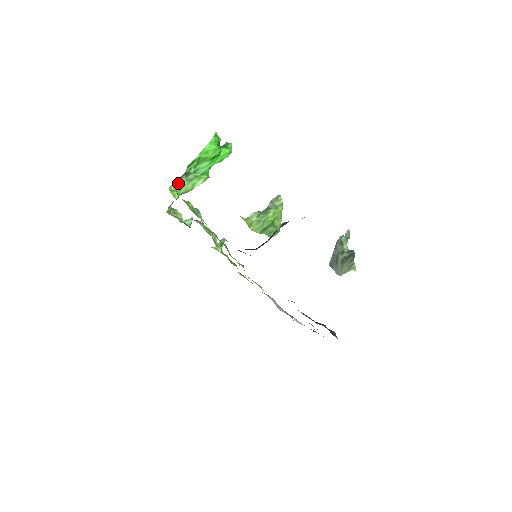
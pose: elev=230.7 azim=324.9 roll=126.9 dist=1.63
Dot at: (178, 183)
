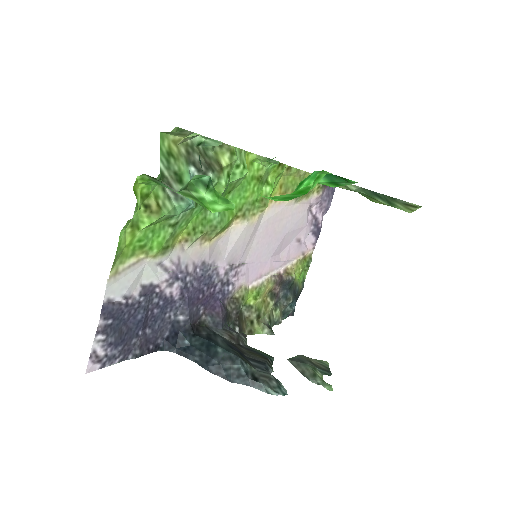
Dot at: (160, 182)
